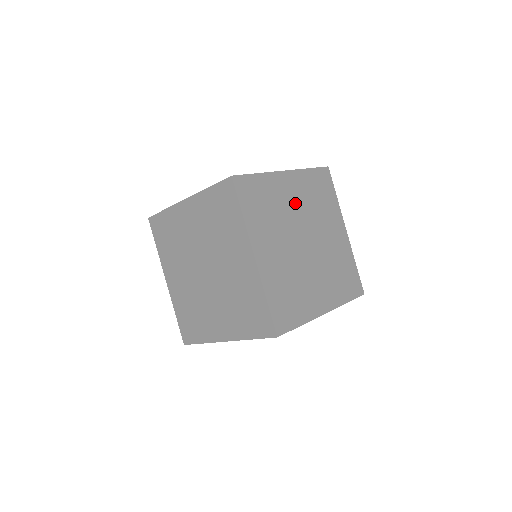
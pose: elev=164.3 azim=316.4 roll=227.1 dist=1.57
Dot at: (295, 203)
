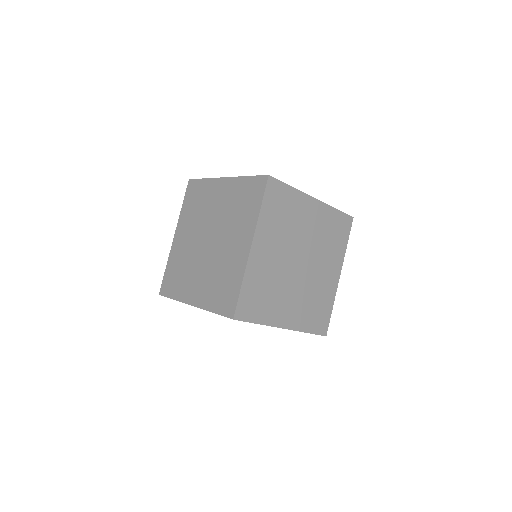
Dot at: occluded
